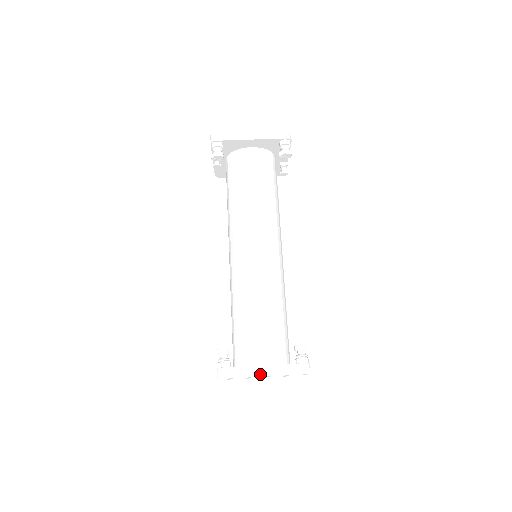
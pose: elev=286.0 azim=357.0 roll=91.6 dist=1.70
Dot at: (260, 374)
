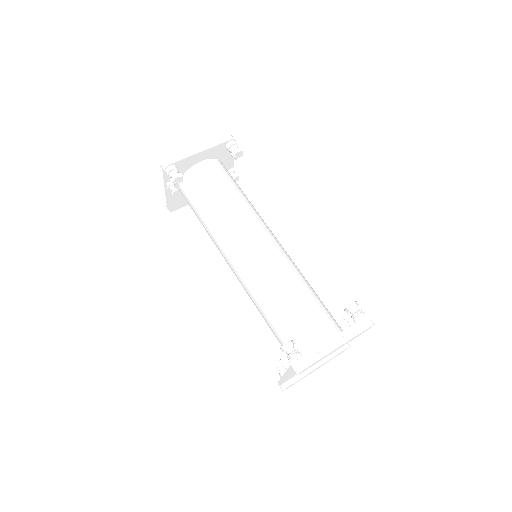
Dot at: (334, 347)
